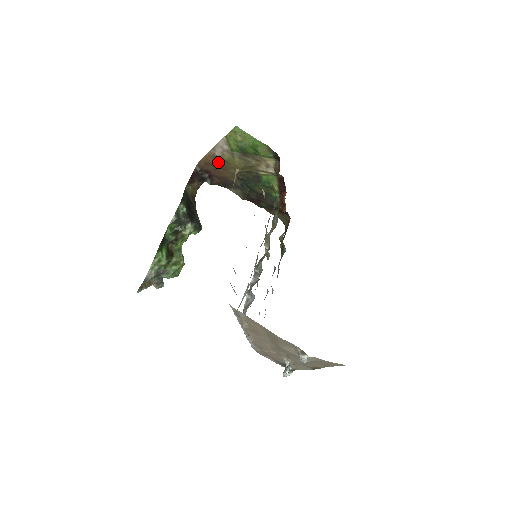
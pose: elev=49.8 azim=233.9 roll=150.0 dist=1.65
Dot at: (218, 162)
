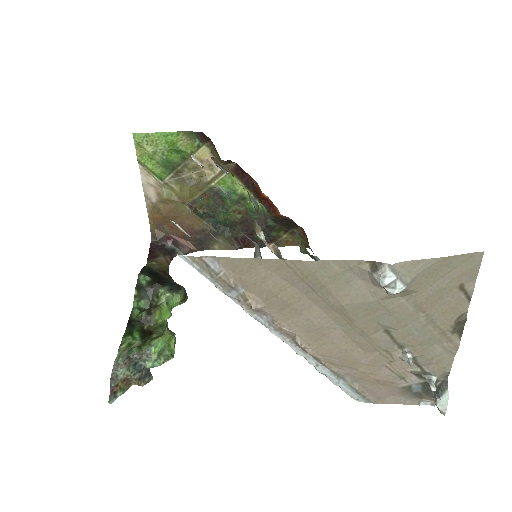
Dot at: (163, 210)
